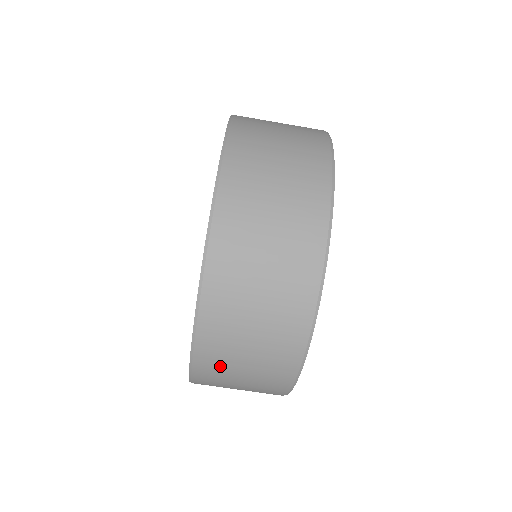
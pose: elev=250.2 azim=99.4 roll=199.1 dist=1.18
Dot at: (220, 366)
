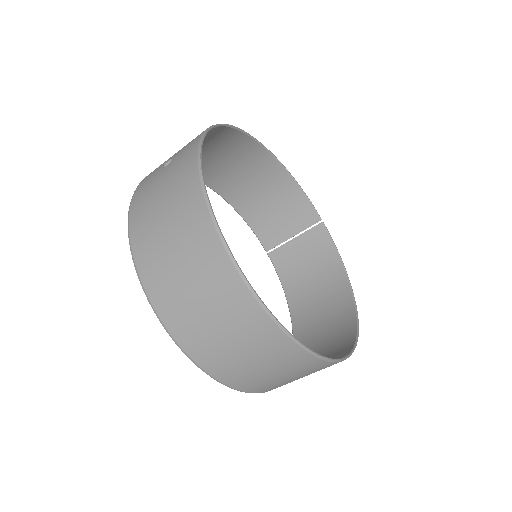
Dot at: occluded
